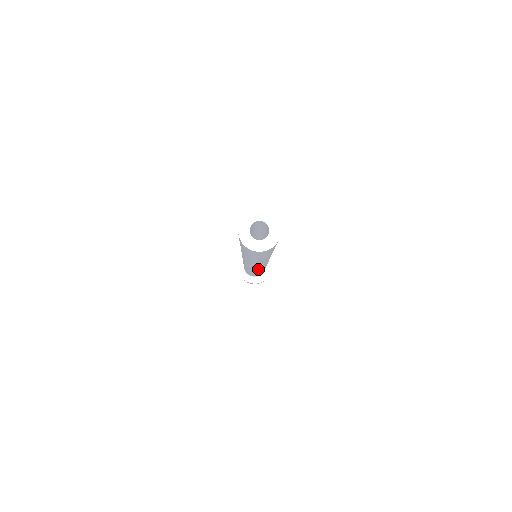
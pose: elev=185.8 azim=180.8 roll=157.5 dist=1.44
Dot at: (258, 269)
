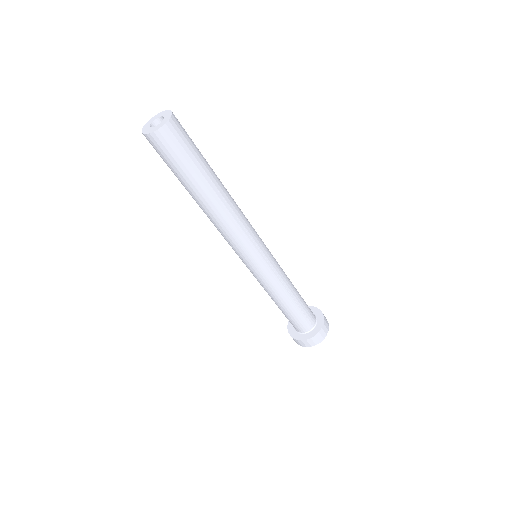
Dot at: (266, 262)
